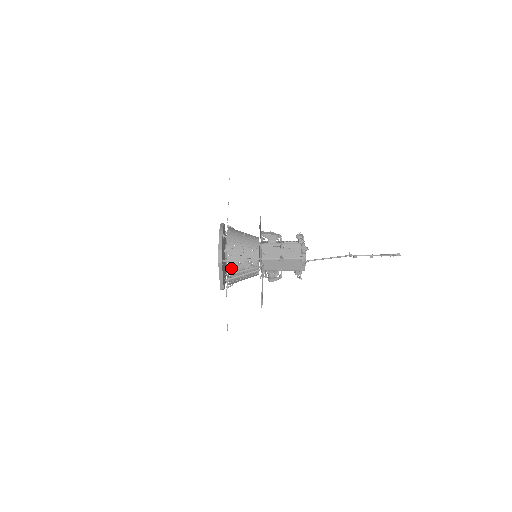
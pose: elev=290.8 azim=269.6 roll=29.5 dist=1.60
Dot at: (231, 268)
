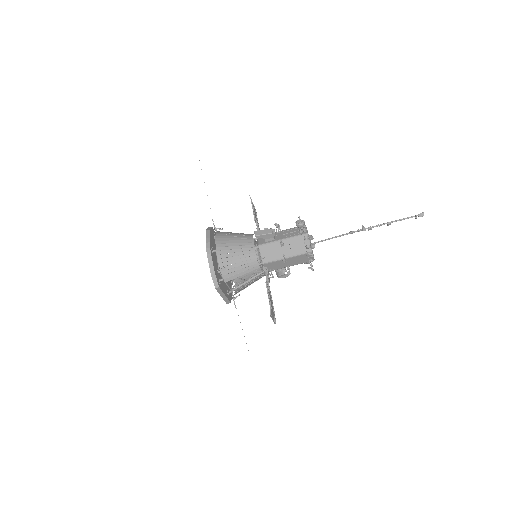
Dot at: occluded
